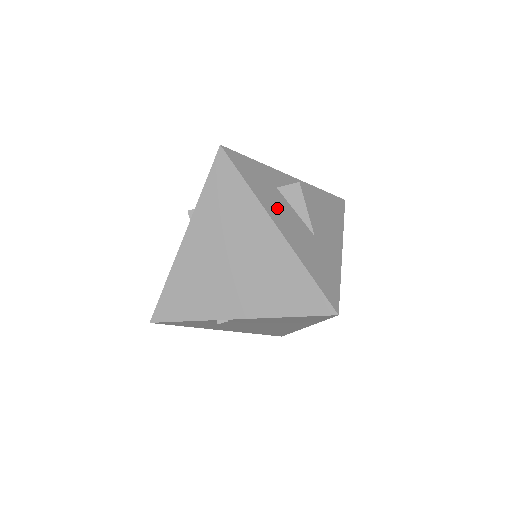
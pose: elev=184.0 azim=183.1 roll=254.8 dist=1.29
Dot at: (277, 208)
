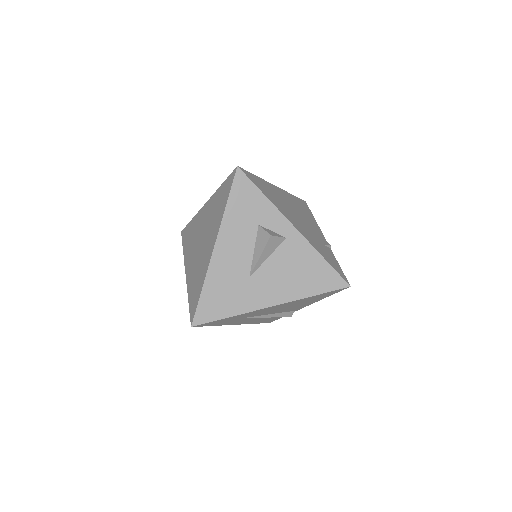
Dot at: (235, 236)
